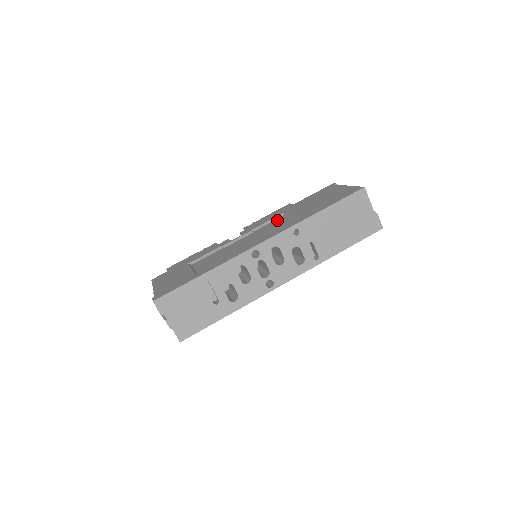
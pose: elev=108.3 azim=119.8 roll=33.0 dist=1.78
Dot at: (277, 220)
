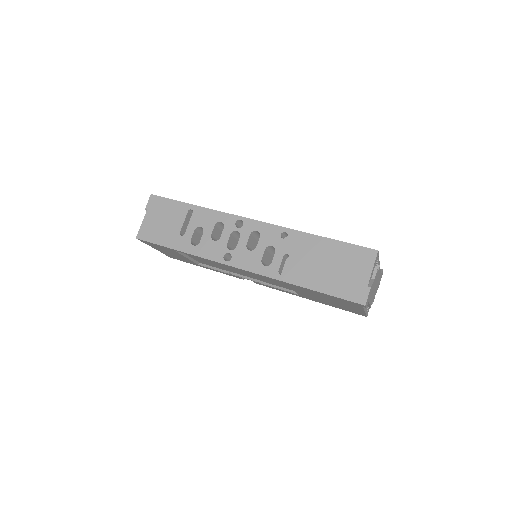
Dot at: occluded
